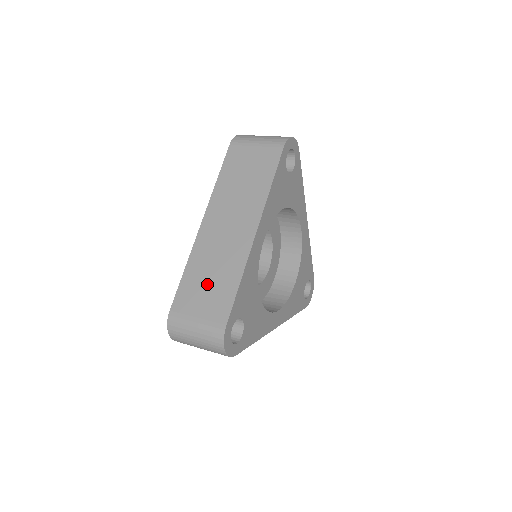
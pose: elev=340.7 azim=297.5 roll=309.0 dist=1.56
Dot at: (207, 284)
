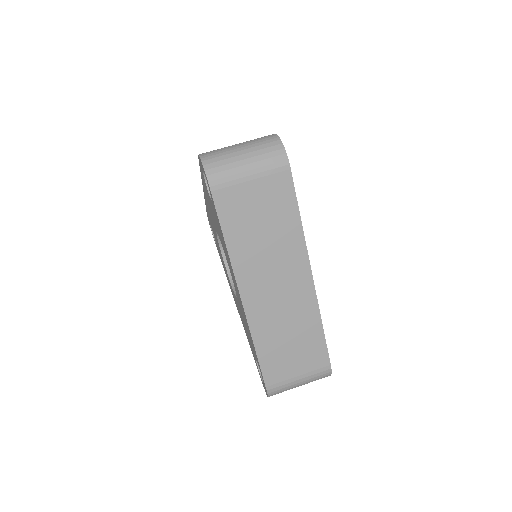
Dot at: (290, 347)
